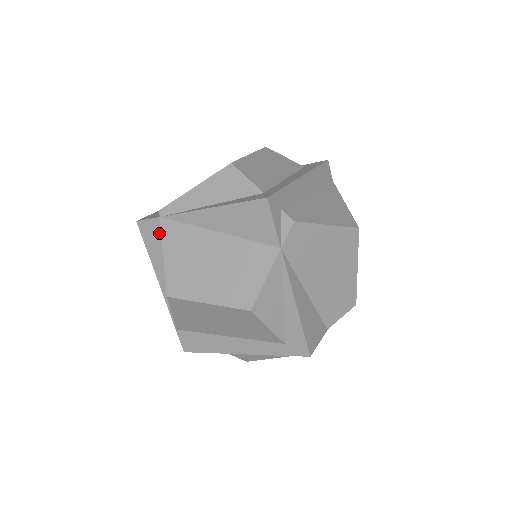
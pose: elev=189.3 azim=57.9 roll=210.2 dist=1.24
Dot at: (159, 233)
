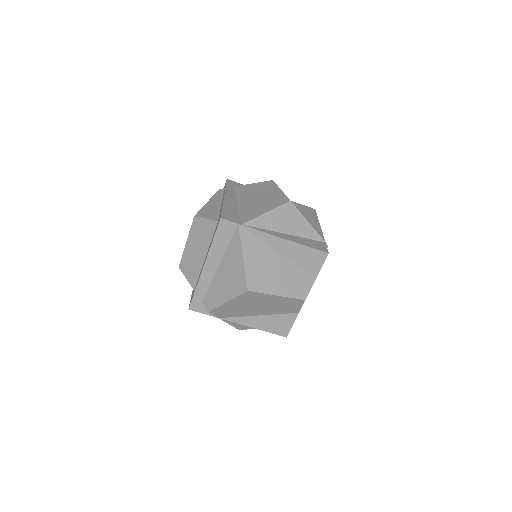
Dot at: occluded
